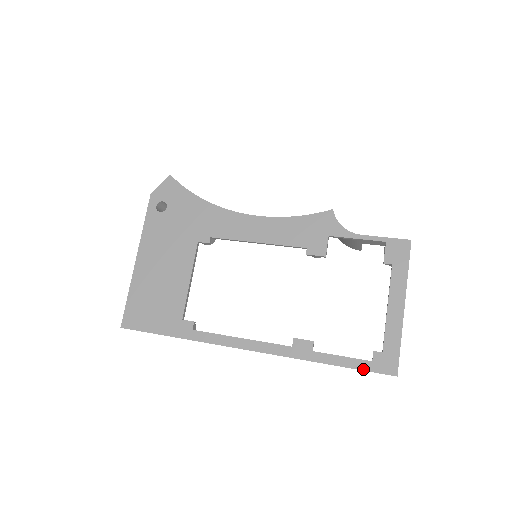
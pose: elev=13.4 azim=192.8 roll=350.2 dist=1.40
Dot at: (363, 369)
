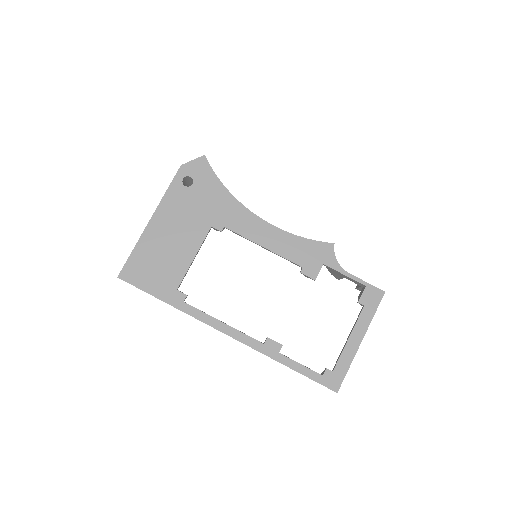
Dot at: (314, 379)
